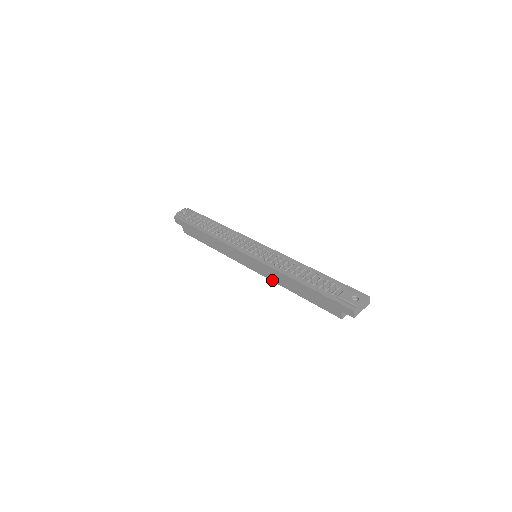
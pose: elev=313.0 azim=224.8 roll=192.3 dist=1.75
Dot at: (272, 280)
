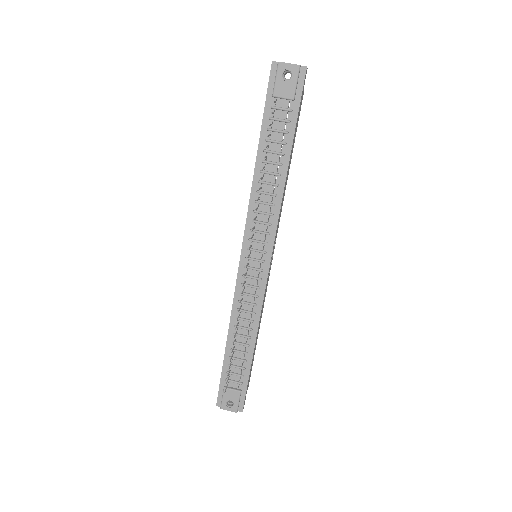
Dot at: occluded
